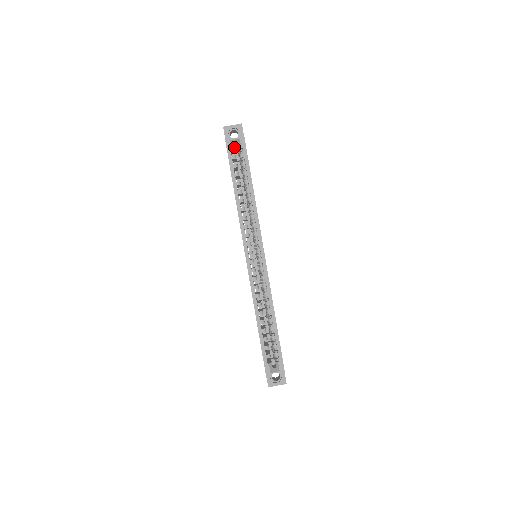
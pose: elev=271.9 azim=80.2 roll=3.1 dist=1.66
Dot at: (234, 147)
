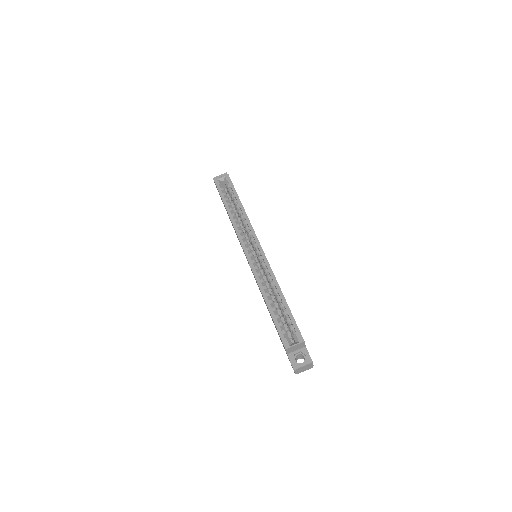
Dot at: (222, 183)
